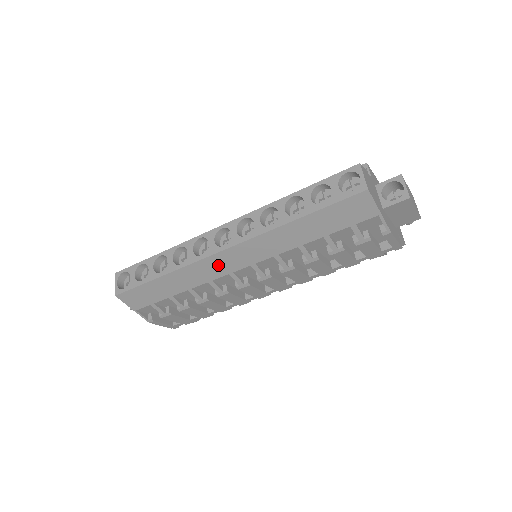
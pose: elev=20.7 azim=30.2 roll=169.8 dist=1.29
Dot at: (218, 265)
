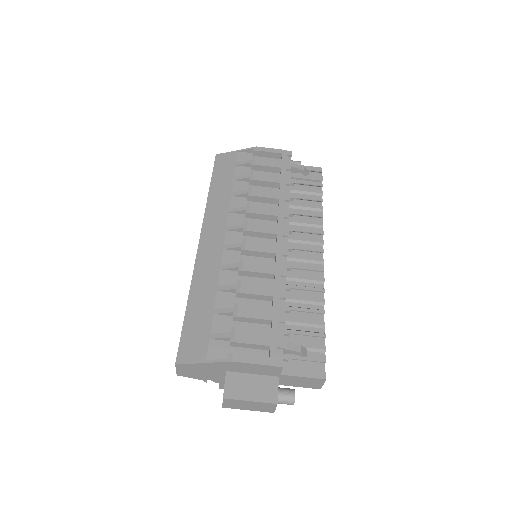
Dot at: (209, 253)
